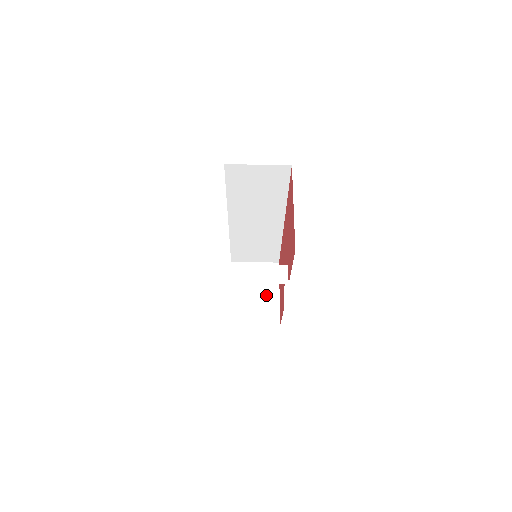
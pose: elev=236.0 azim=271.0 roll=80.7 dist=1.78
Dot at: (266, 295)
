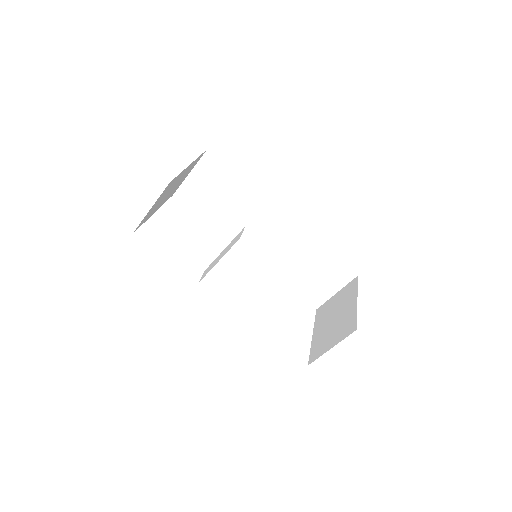
Dot at: (344, 312)
